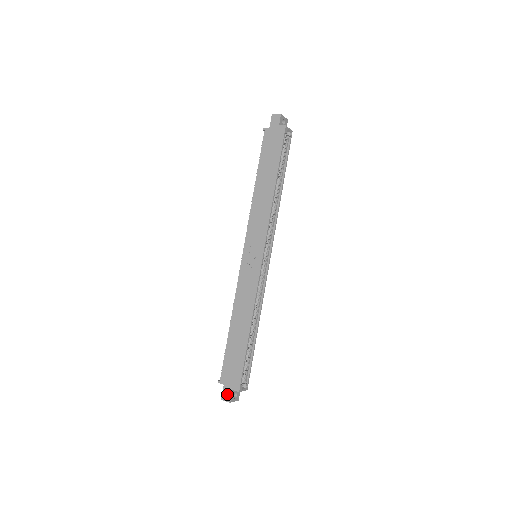
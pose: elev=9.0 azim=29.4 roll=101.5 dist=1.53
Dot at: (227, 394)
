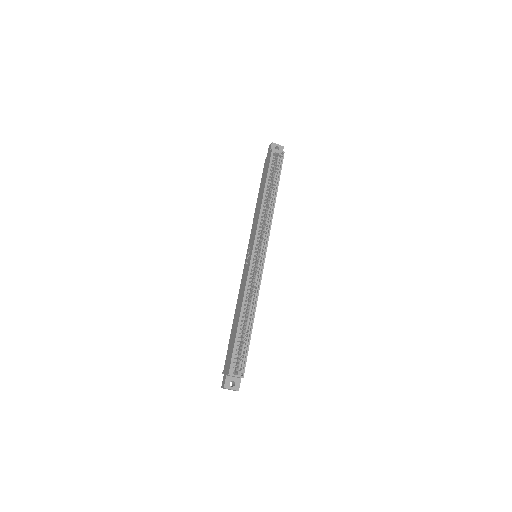
Dot at: (224, 381)
